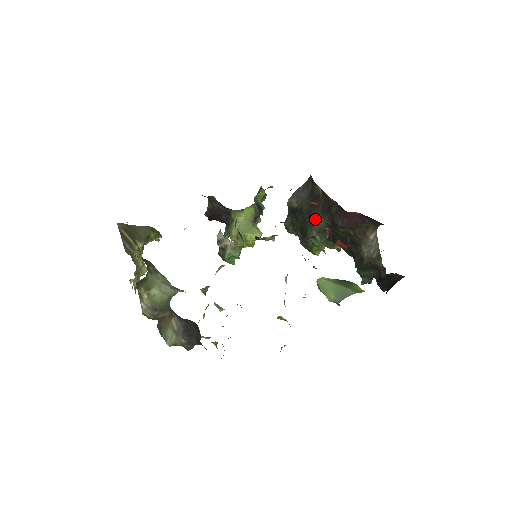
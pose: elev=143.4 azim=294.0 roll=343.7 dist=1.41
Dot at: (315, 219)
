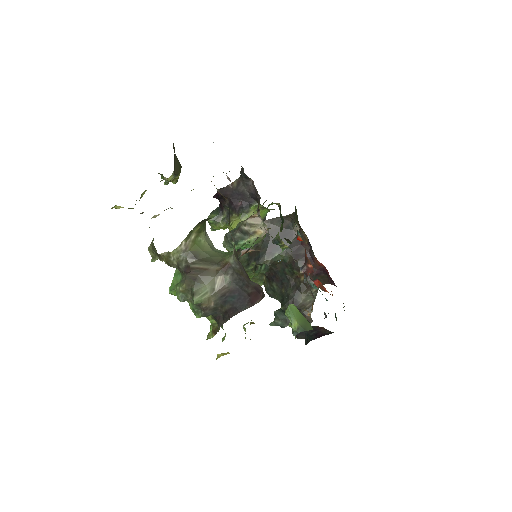
Dot at: (277, 251)
